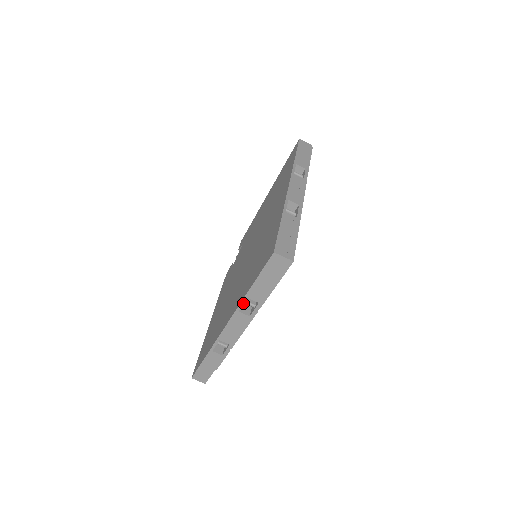
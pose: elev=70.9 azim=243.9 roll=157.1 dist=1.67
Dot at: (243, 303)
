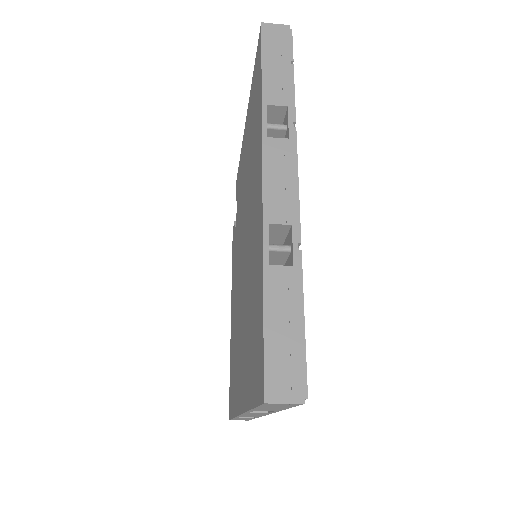
Dot at: occluded
